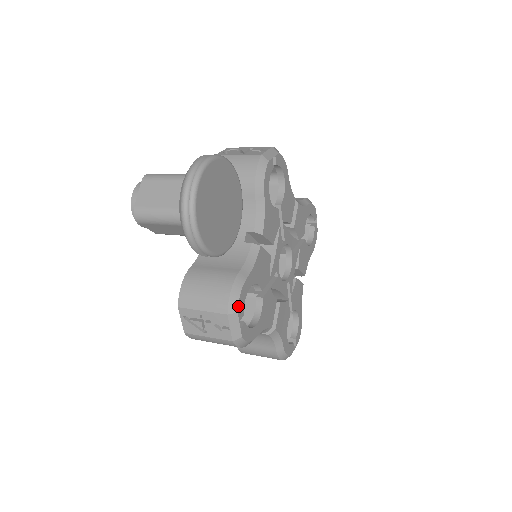
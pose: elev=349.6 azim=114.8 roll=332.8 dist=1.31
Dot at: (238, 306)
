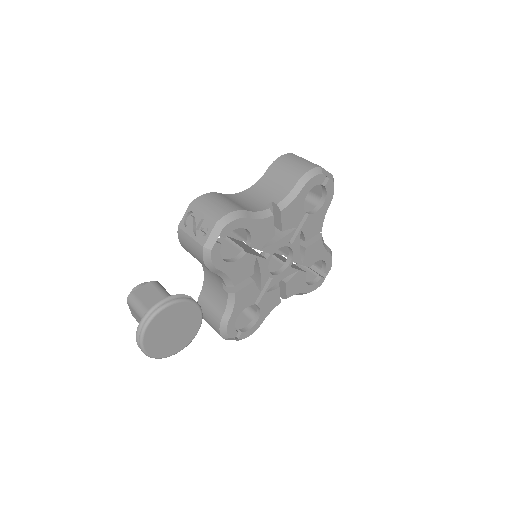
Dot at: (228, 336)
